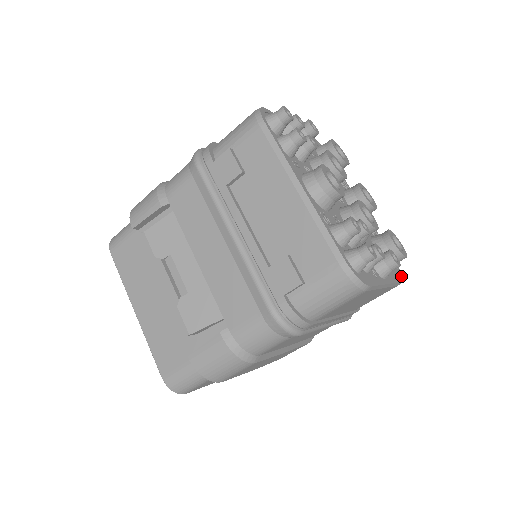
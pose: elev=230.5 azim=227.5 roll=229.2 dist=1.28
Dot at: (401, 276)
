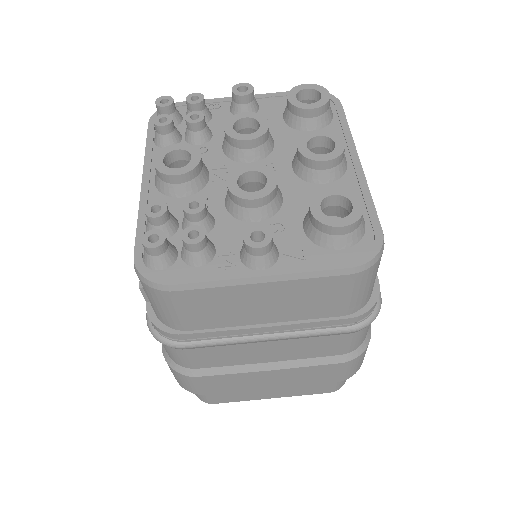
Dot at: (367, 257)
